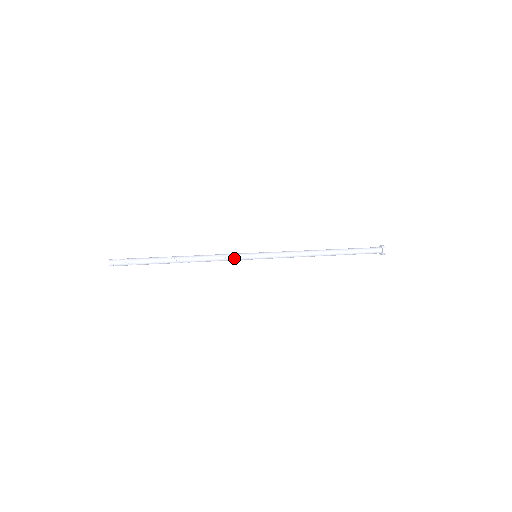
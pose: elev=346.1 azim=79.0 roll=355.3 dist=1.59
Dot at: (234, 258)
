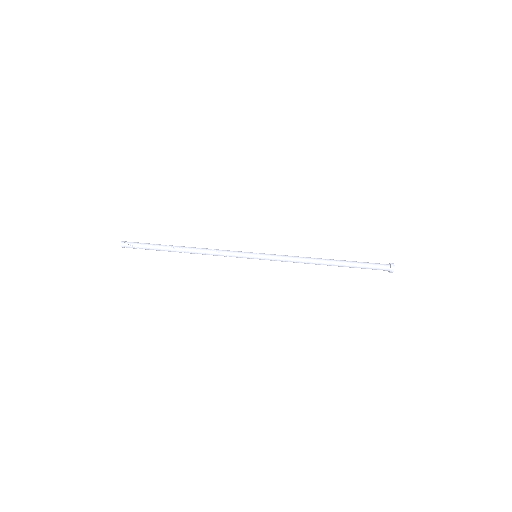
Dot at: (234, 256)
